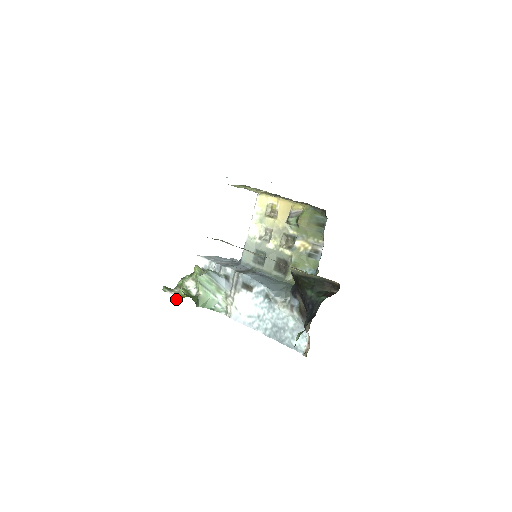
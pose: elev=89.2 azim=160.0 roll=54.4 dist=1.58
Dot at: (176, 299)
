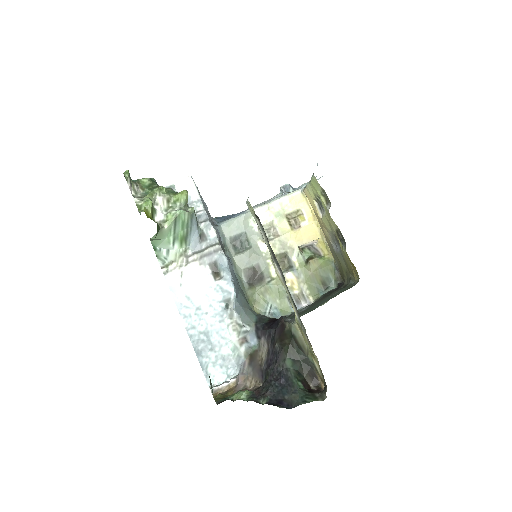
Dot at: occluded
